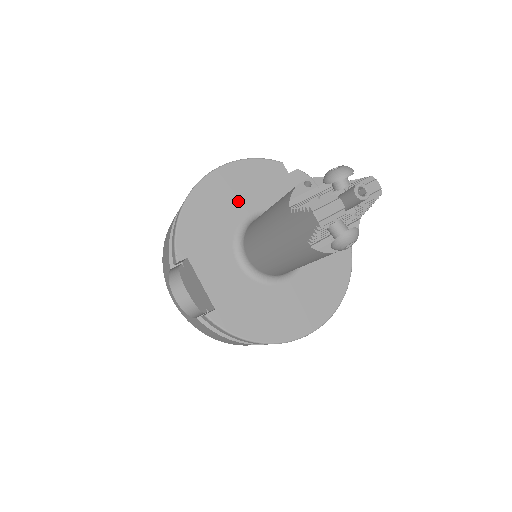
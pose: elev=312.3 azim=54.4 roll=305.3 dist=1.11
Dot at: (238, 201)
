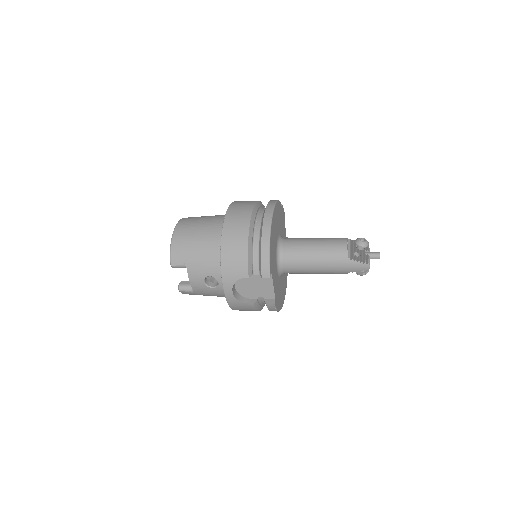
Dot at: (276, 232)
